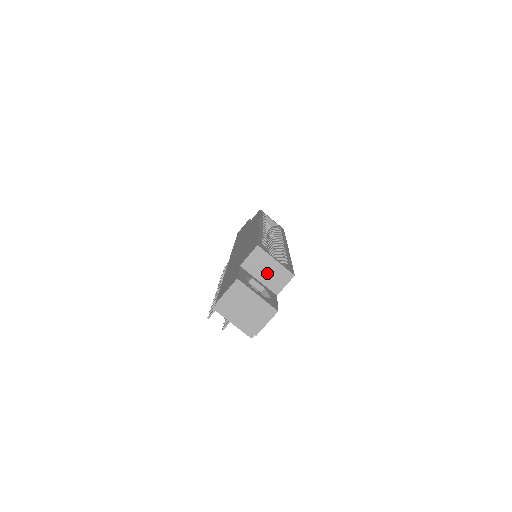
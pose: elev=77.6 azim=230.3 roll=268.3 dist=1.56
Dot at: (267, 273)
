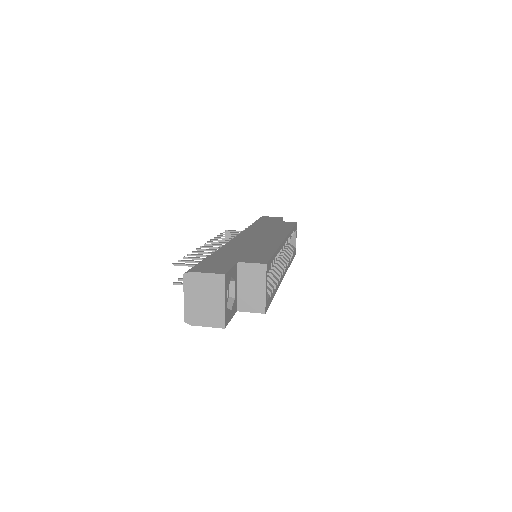
Dot at: (249, 289)
